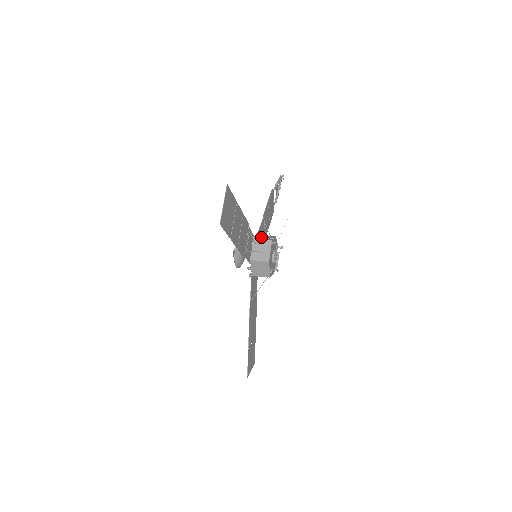
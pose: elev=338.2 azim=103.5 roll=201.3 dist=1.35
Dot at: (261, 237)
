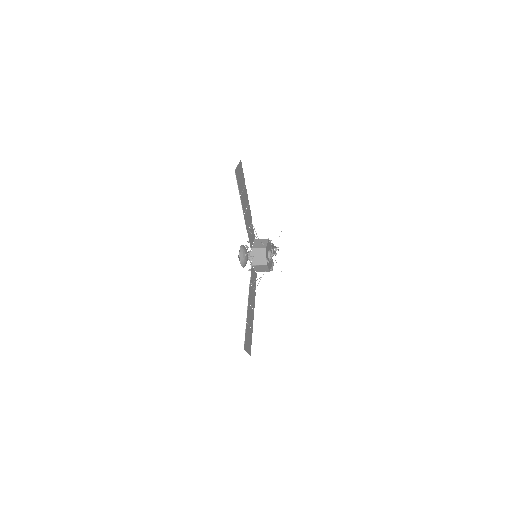
Dot at: occluded
